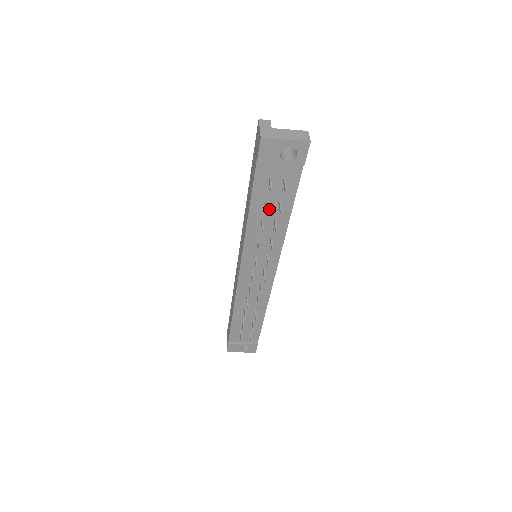
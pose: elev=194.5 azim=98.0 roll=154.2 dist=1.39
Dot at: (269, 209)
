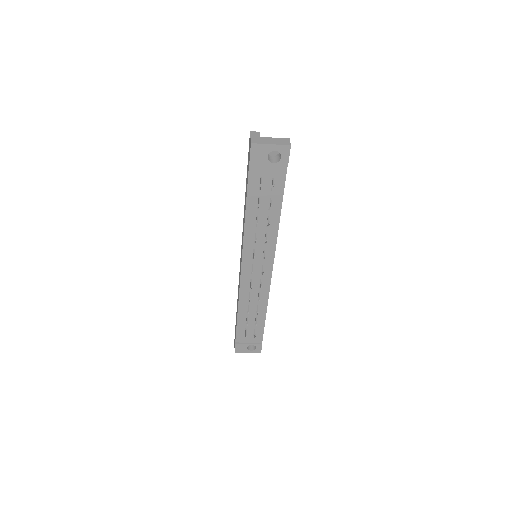
Dot at: (262, 207)
